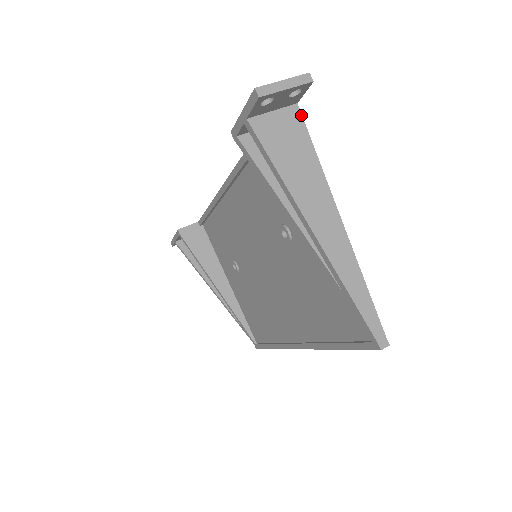
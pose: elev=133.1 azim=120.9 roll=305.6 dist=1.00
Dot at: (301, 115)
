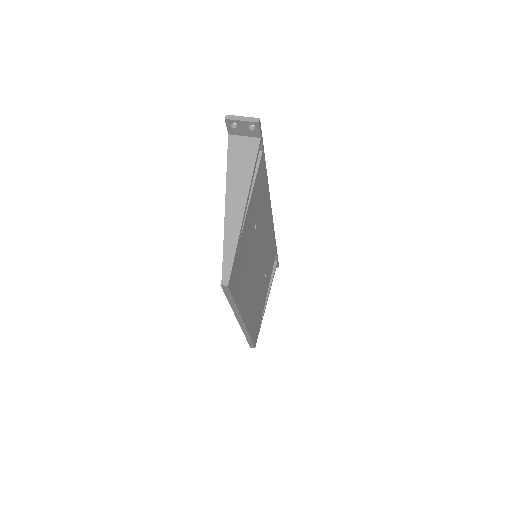
Dot at: (259, 144)
